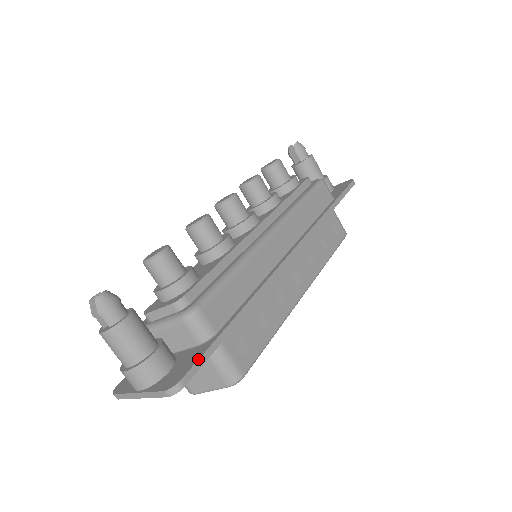
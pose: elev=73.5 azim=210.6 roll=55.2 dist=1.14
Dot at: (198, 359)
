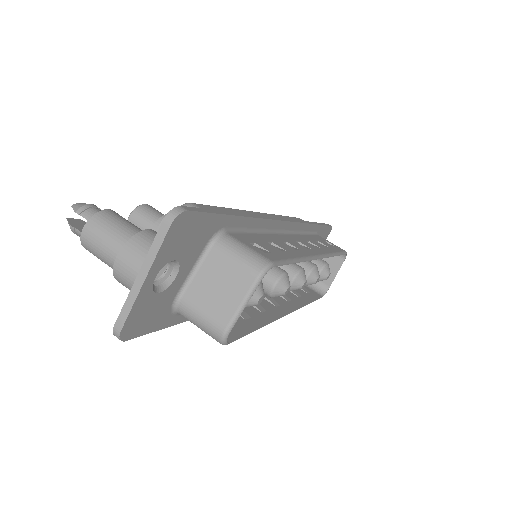
Dot at: (199, 208)
